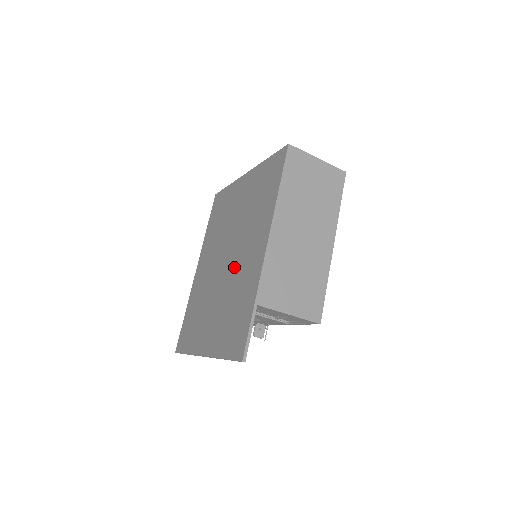
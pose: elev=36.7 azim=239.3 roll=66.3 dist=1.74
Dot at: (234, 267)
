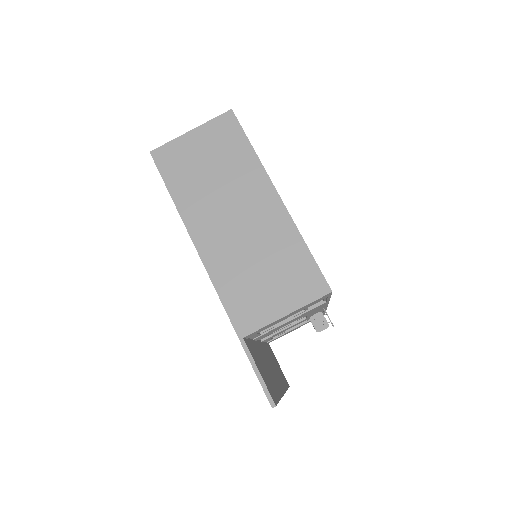
Dot at: occluded
